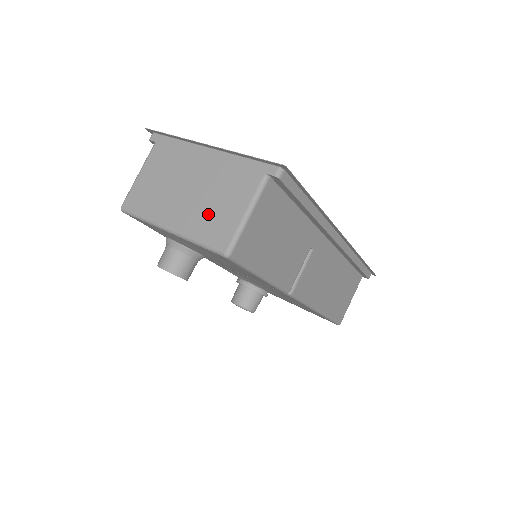
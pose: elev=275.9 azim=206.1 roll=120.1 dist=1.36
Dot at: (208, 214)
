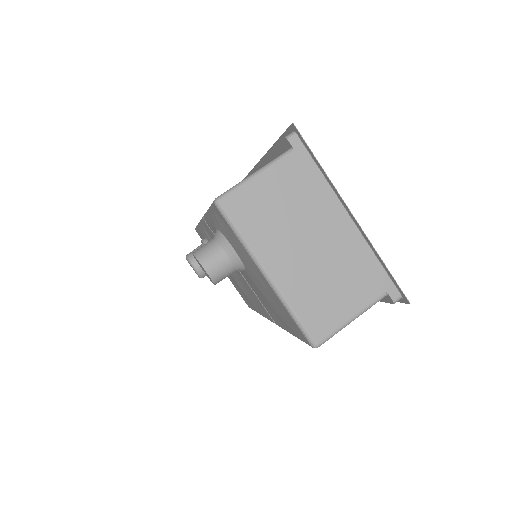
Dot at: (317, 292)
